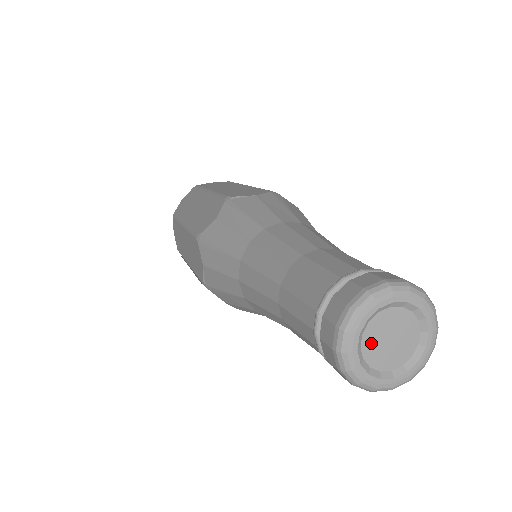
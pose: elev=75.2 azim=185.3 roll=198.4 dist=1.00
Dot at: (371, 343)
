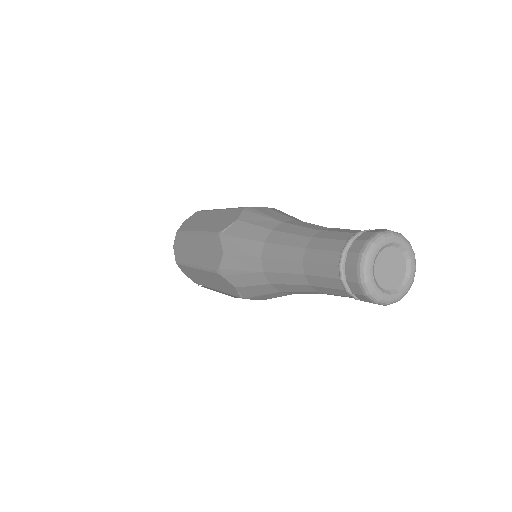
Dot at: (384, 257)
